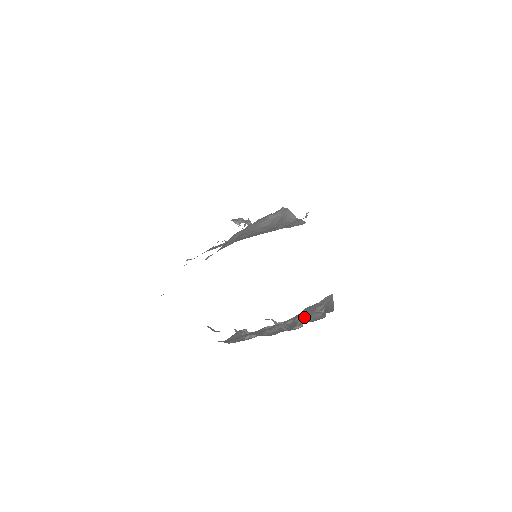
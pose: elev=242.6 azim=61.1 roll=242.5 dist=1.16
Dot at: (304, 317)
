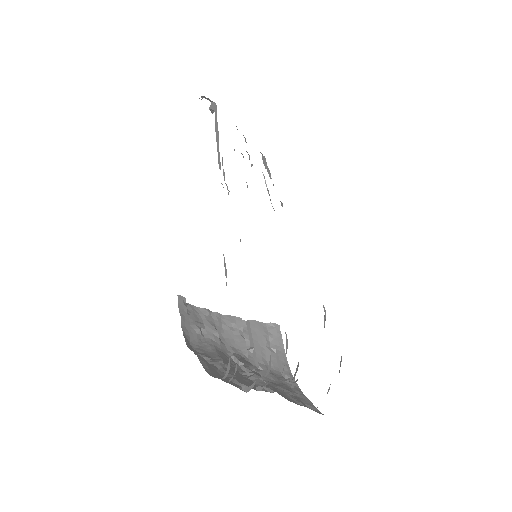
Dot at: (257, 346)
